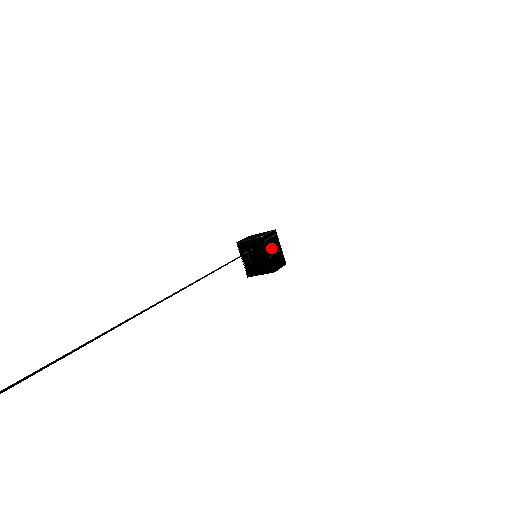
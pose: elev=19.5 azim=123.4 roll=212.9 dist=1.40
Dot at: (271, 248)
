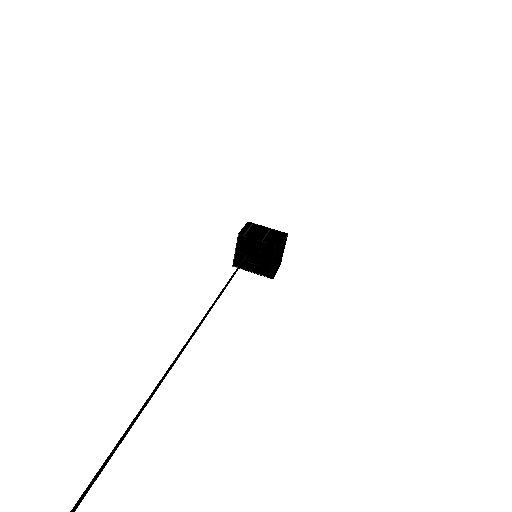
Dot at: (257, 236)
